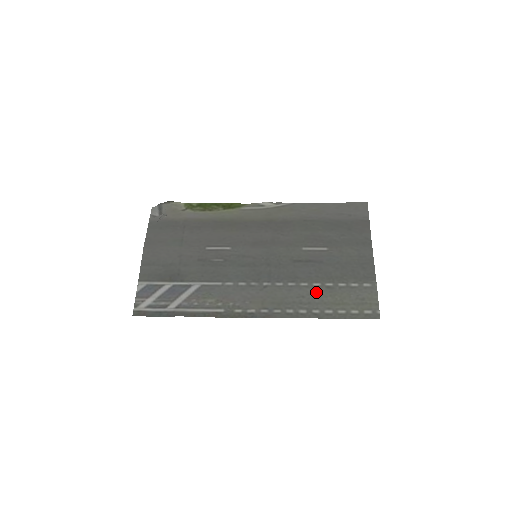
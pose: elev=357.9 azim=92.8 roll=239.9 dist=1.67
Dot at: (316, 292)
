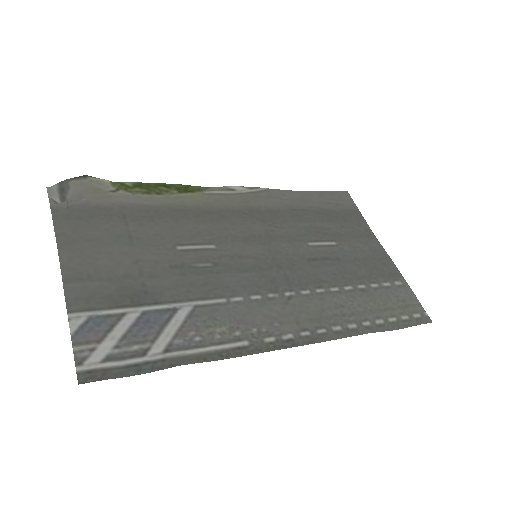
Dot at: (353, 298)
